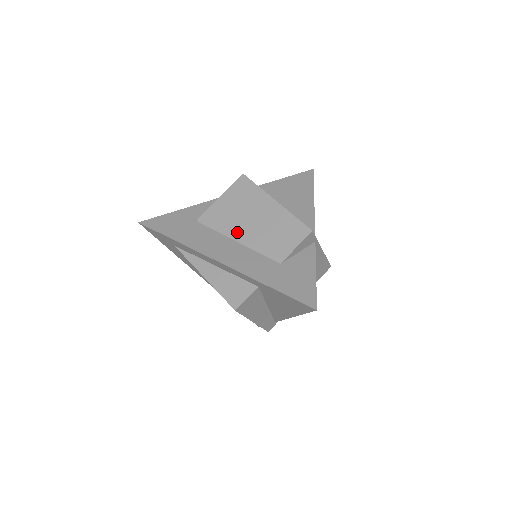
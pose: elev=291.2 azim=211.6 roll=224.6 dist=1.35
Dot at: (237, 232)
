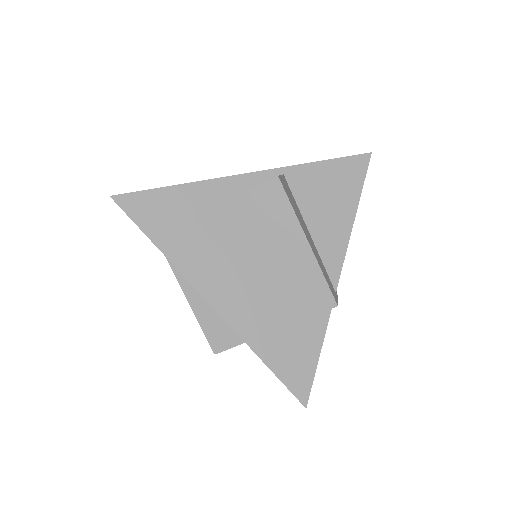
Dot at: (244, 261)
